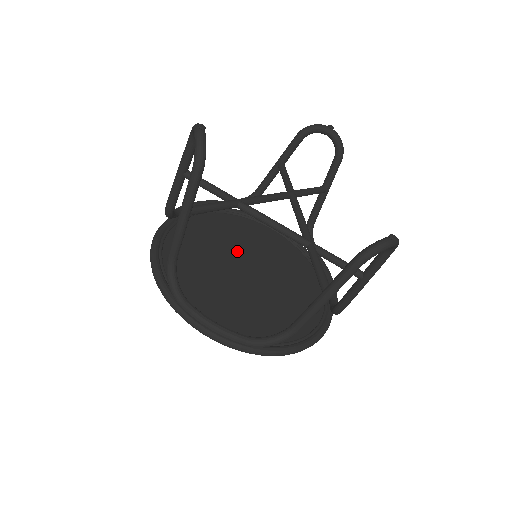
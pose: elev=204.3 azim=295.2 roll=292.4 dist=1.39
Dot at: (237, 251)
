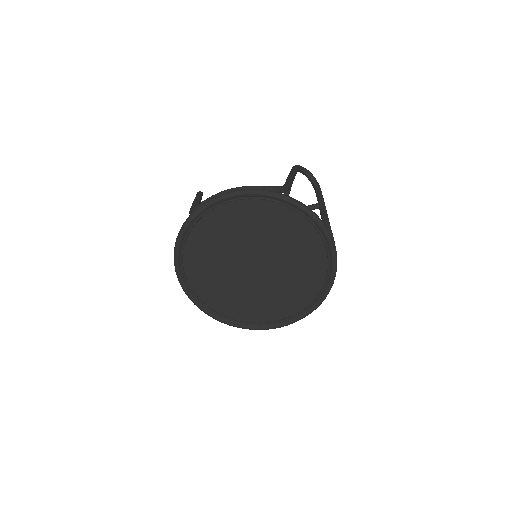
Dot at: (244, 282)
